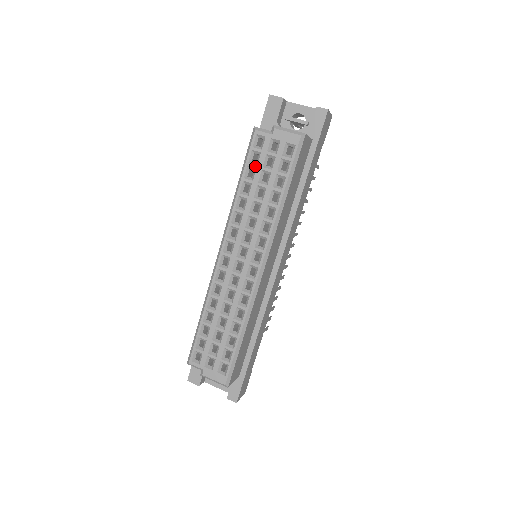
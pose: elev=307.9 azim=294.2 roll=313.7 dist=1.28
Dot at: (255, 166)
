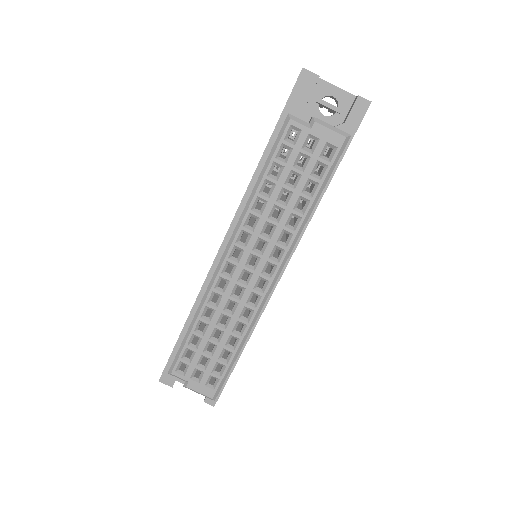
Dot at: (283, 164)
